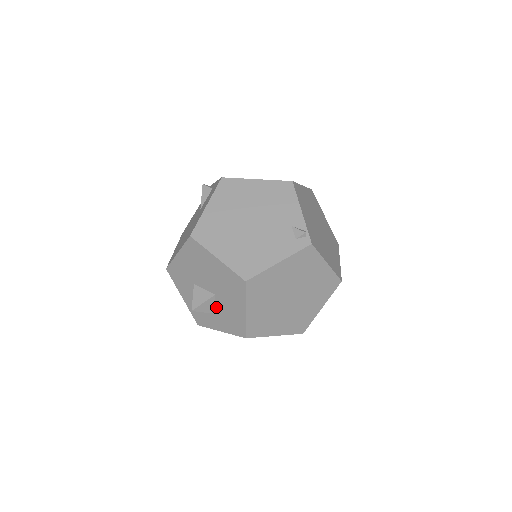
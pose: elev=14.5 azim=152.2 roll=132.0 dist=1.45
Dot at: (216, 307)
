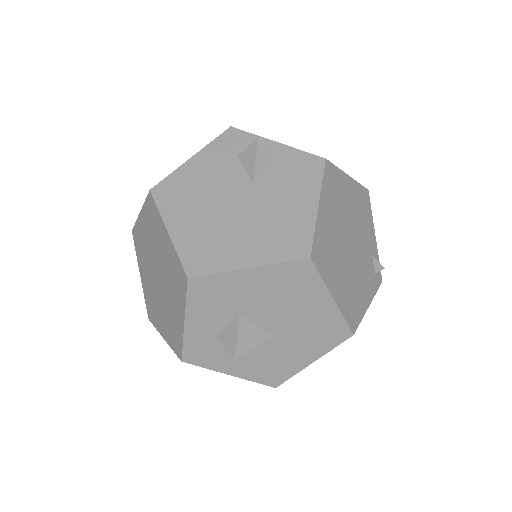
Dot at: (257, 349)
